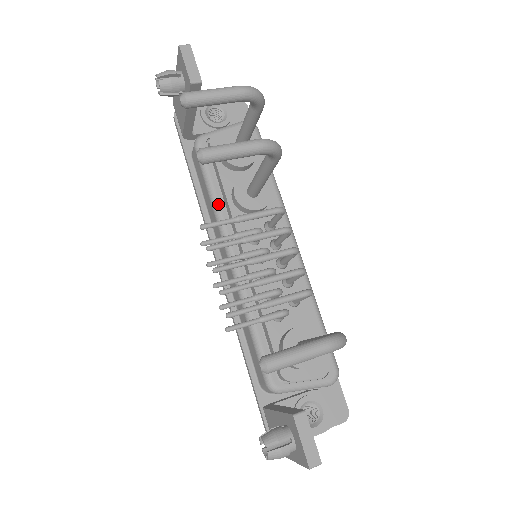
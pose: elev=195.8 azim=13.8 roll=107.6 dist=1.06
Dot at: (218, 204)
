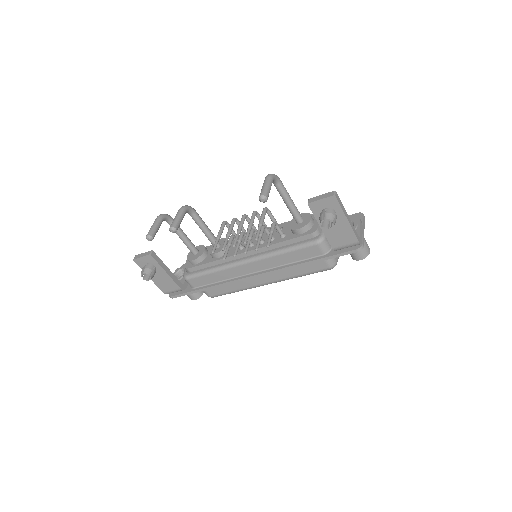
Dot at: (218, 267)
